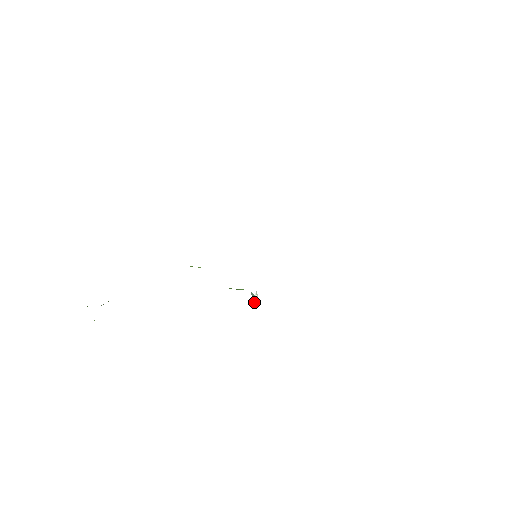
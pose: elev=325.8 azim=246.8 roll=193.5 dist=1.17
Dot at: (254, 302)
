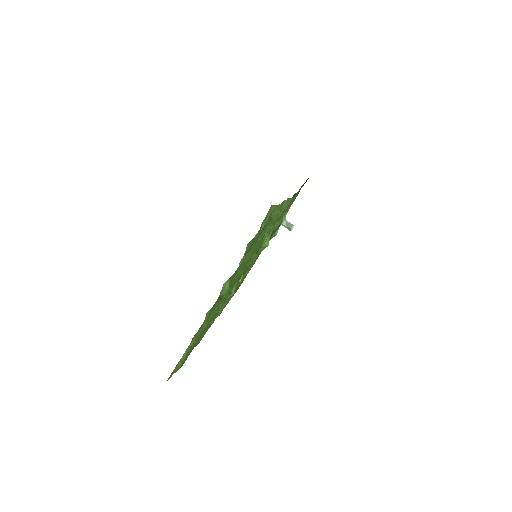
Dot at: (291, 224)
